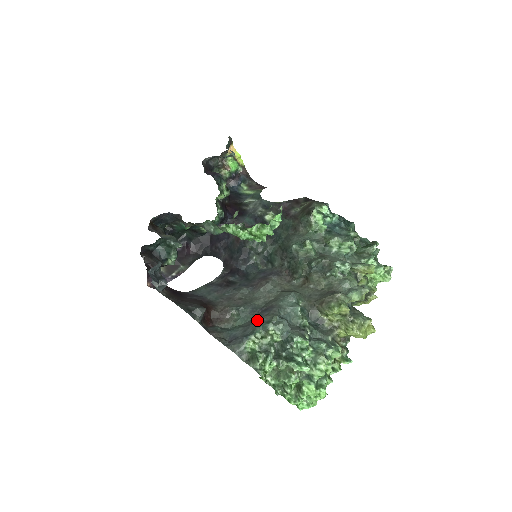
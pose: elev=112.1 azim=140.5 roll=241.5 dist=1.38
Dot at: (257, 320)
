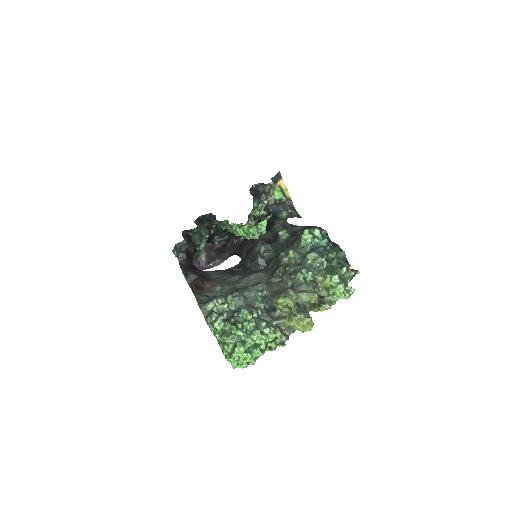
Dot at: occluded
